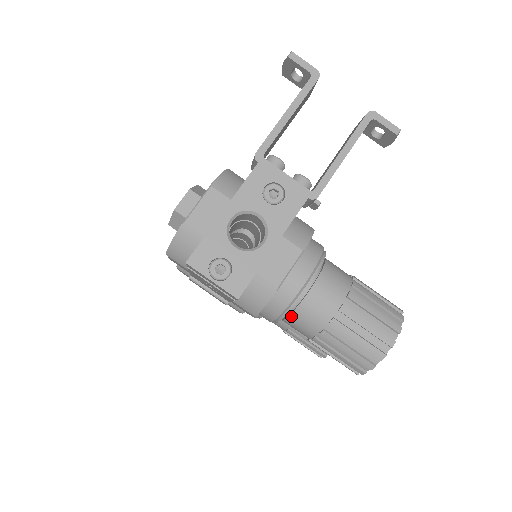
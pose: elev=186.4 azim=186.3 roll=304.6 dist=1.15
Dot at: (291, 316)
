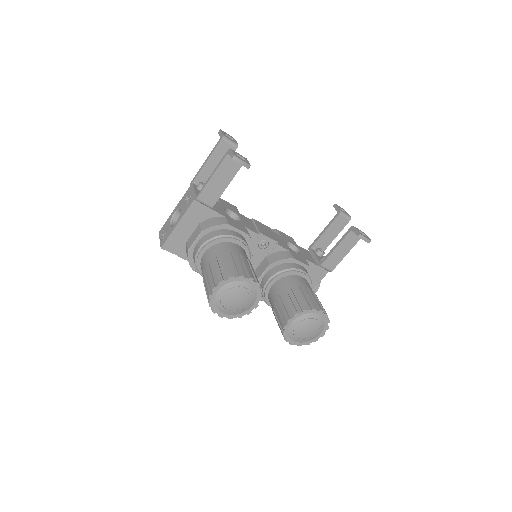
Dot at: occluded
